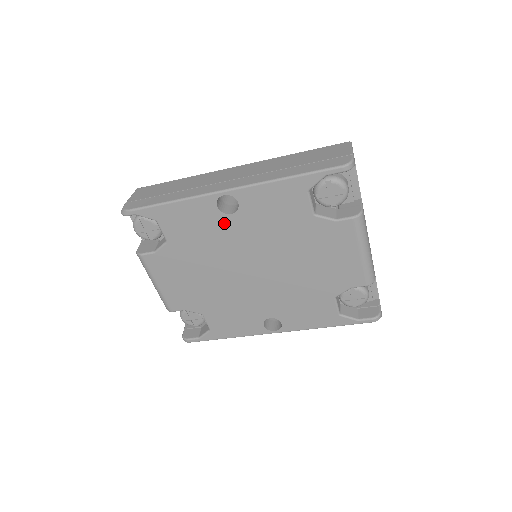
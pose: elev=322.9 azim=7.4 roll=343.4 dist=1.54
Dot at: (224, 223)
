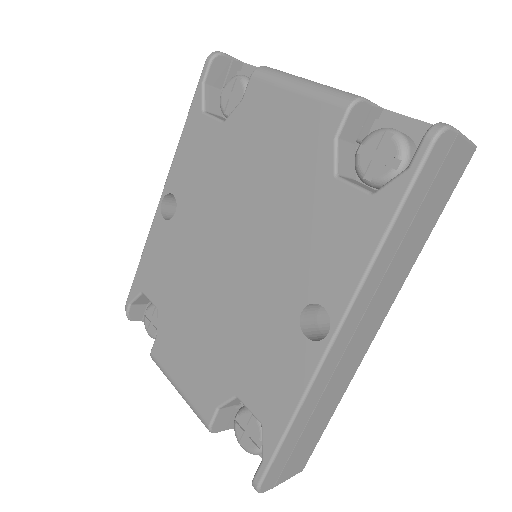
Dot at: (177, 229)
